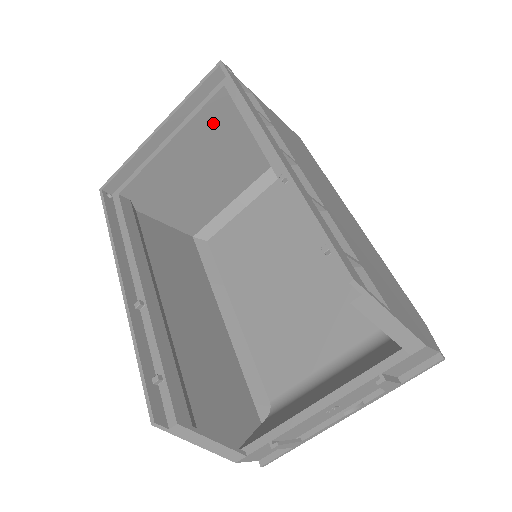
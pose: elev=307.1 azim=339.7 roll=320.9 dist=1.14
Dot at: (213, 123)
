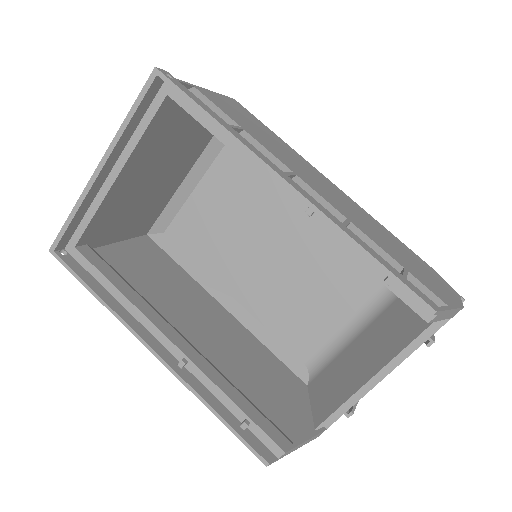
Dot at: (158, 134)
